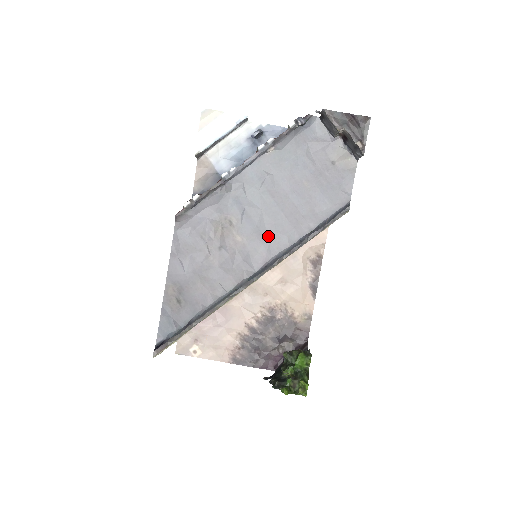
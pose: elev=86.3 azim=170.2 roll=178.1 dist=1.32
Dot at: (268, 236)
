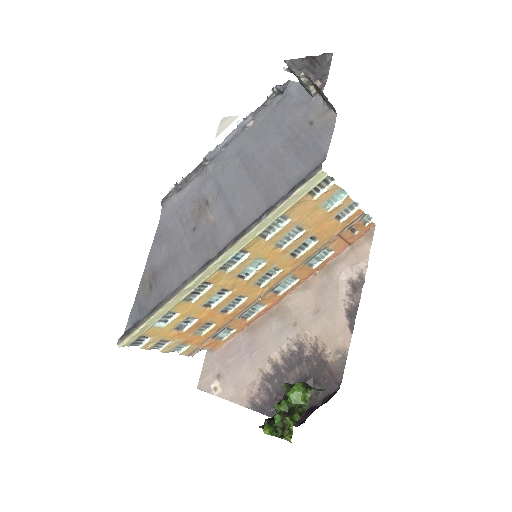
Dot at: (238, 211)
